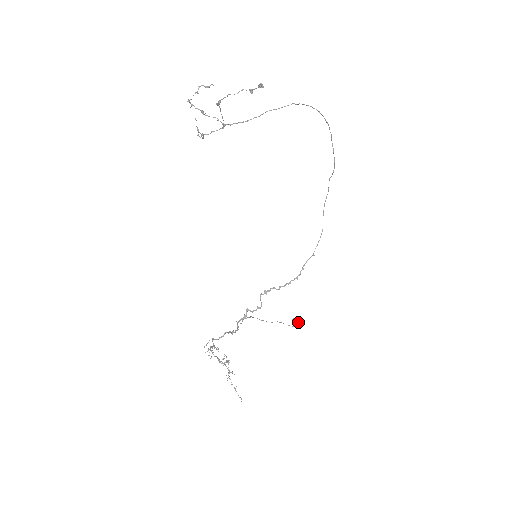
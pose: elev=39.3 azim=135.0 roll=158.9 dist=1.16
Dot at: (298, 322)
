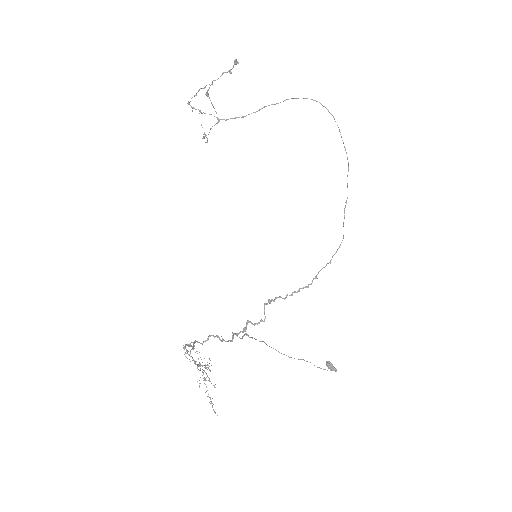
Dot at: (332, 365)
